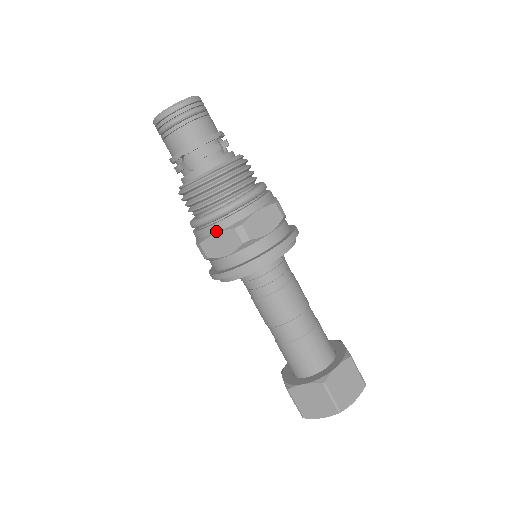
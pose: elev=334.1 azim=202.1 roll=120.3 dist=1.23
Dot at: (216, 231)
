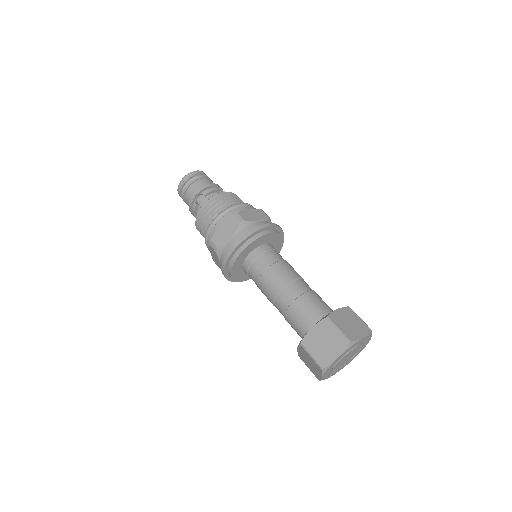
Dot at: (221, 225)
